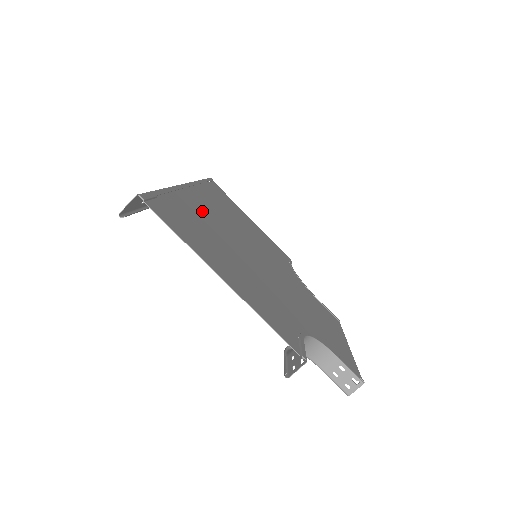
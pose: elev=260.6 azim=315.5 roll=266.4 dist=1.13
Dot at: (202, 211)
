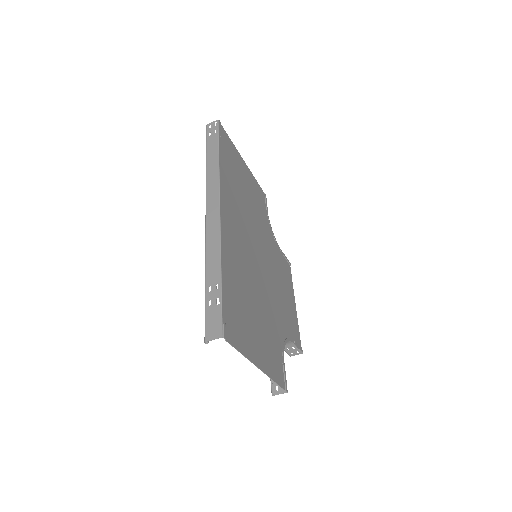
Dot at: (234, 254)
